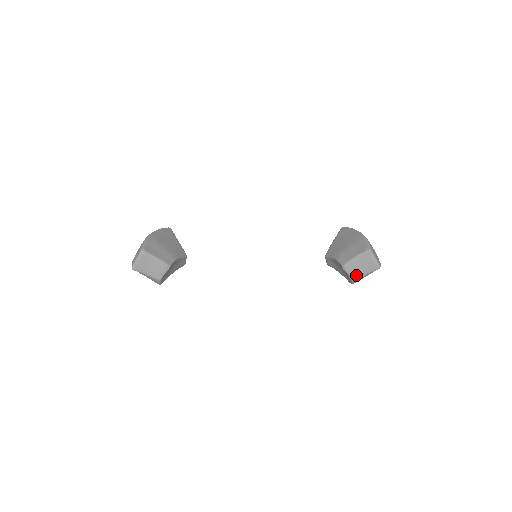
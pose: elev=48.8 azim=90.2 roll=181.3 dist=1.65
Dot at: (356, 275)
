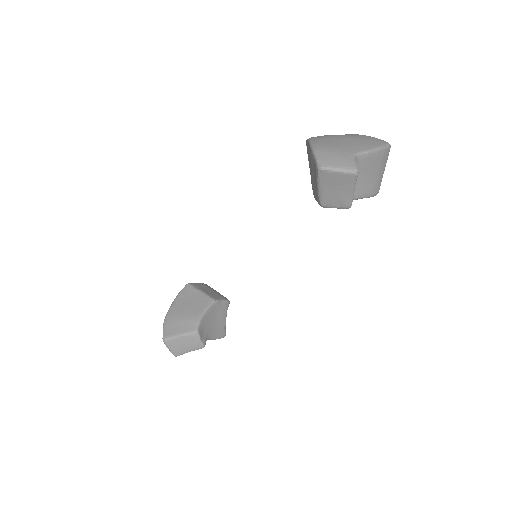
Dot at: (344, 202)
